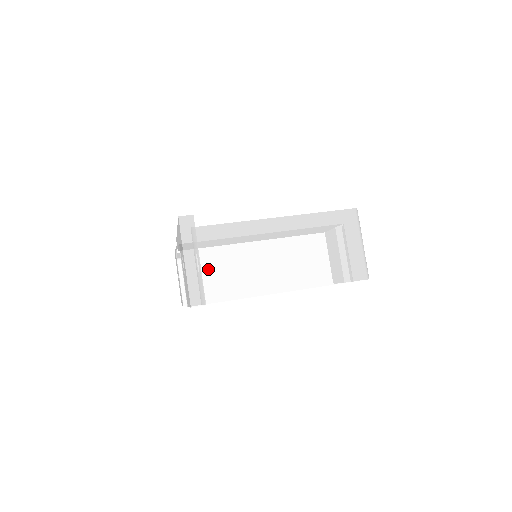
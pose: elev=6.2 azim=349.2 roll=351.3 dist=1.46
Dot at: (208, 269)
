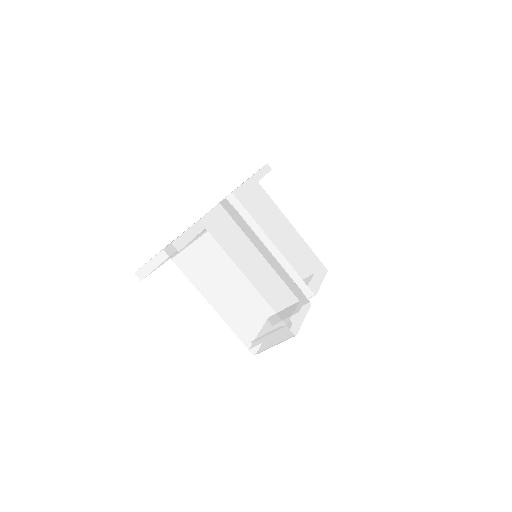
Dot at: (190, 252)
